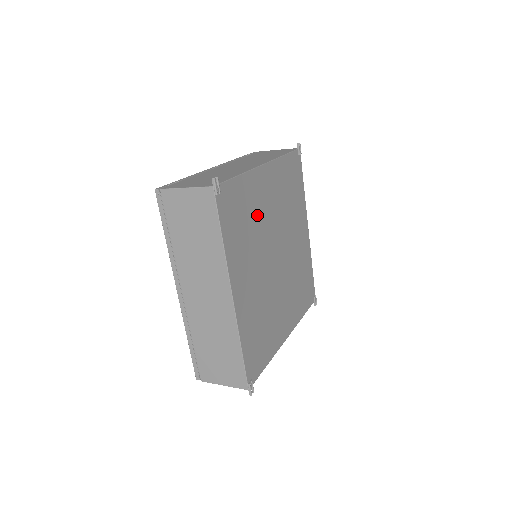
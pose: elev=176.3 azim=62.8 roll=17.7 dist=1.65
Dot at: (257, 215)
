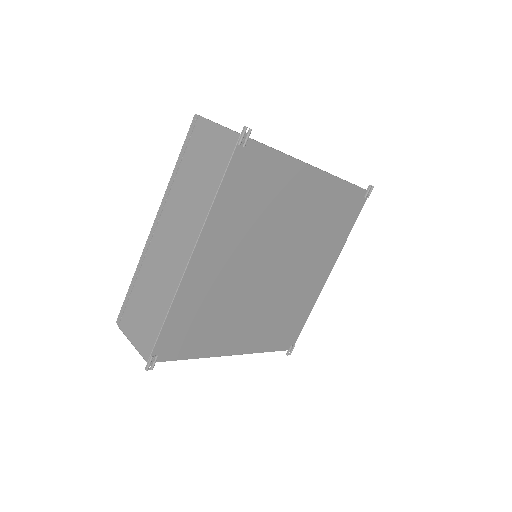
Dot at: (275, 207)
